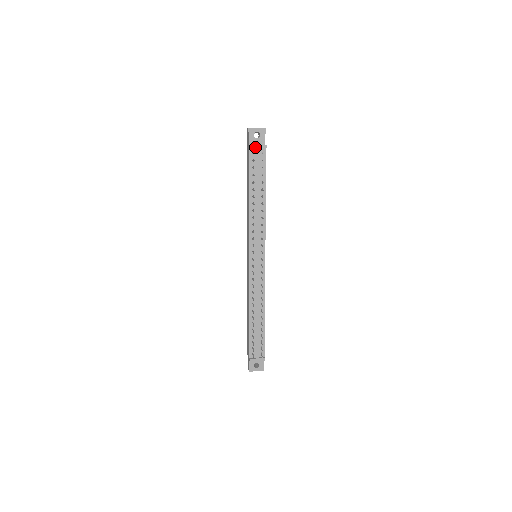
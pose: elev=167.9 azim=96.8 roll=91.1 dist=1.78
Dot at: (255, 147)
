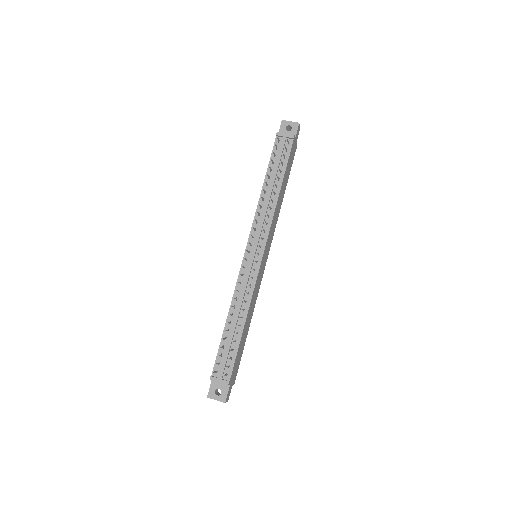
Dot at: (282, 135)
